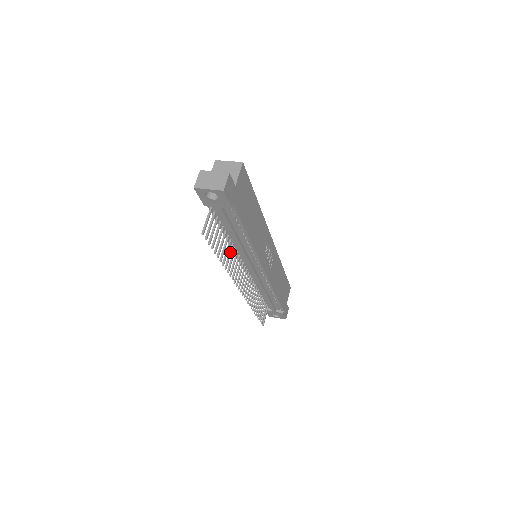
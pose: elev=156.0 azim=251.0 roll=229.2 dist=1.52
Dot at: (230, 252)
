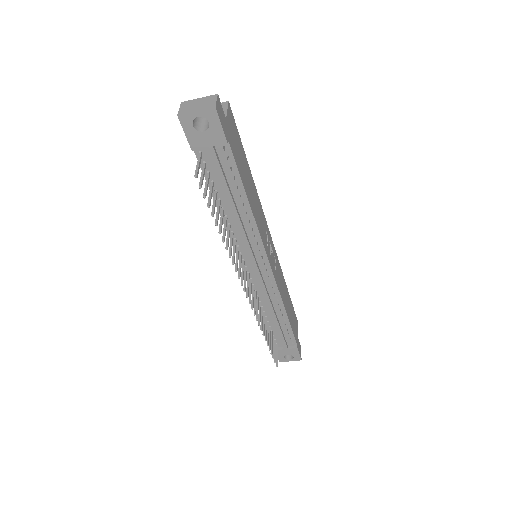
Dot at: (228, 232)
